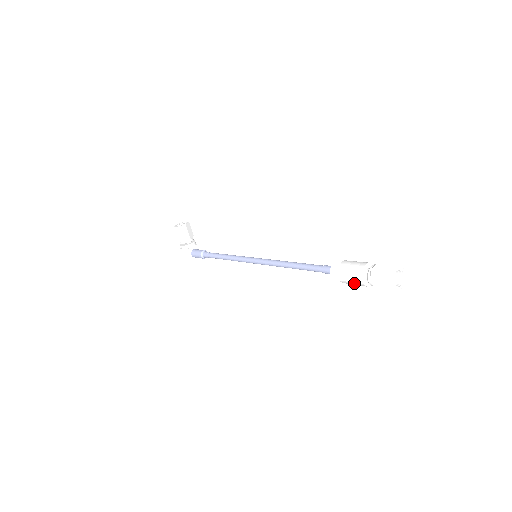
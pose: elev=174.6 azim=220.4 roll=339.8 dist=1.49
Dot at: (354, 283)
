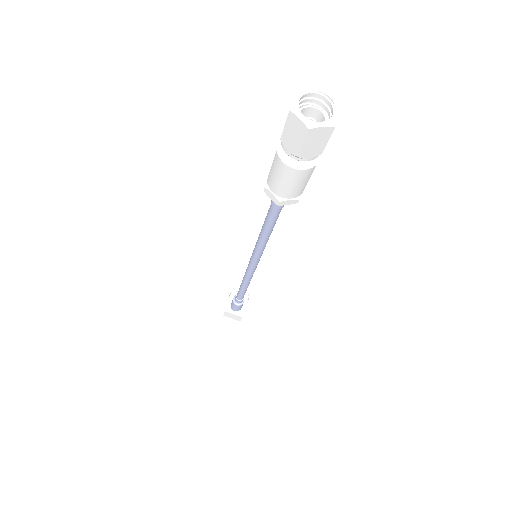
Dot at: (273, 165)
